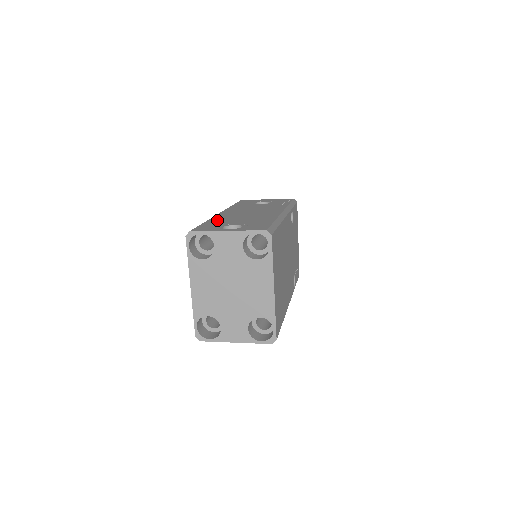
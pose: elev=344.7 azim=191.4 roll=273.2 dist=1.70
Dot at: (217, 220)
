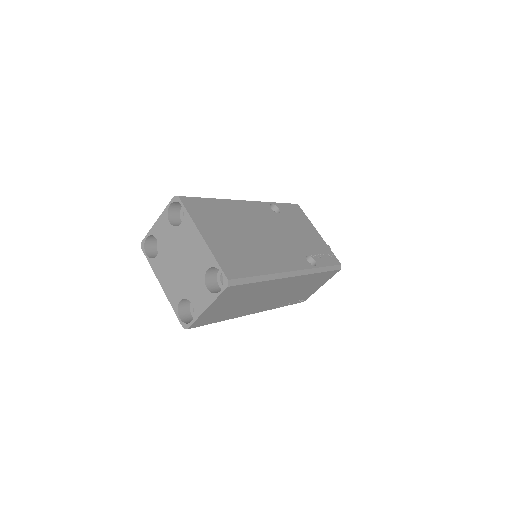
Dot at: occluded
